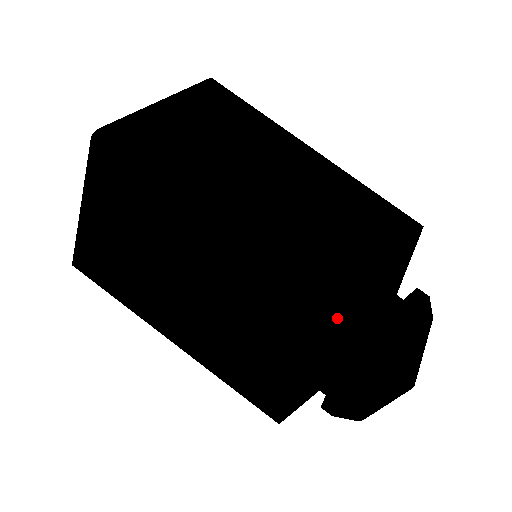
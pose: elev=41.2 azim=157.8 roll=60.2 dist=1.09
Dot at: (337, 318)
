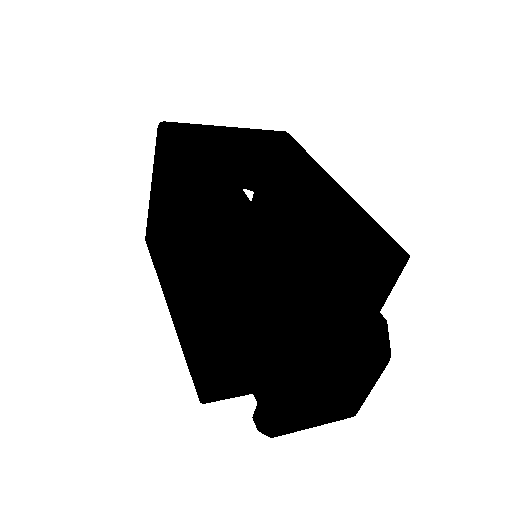
Dot at: (221, 244)
